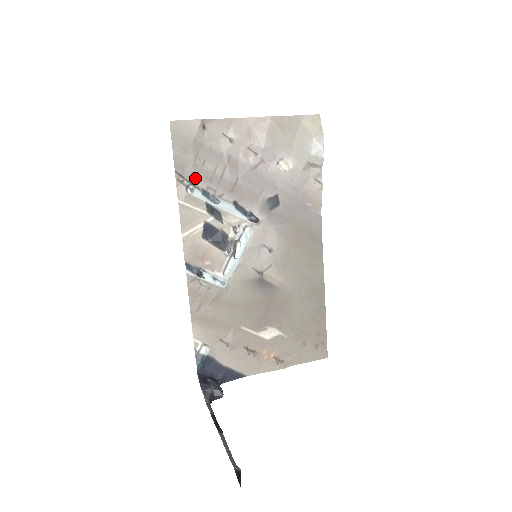
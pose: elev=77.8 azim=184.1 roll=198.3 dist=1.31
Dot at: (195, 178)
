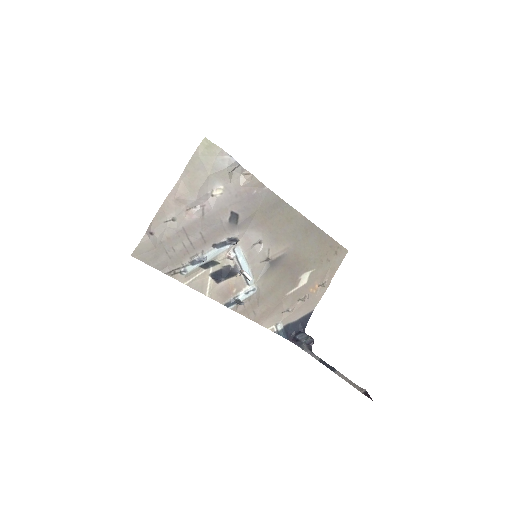
Dot at: (179, 263)
